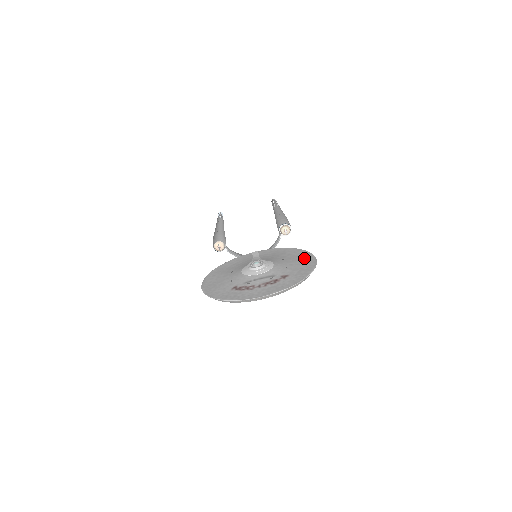
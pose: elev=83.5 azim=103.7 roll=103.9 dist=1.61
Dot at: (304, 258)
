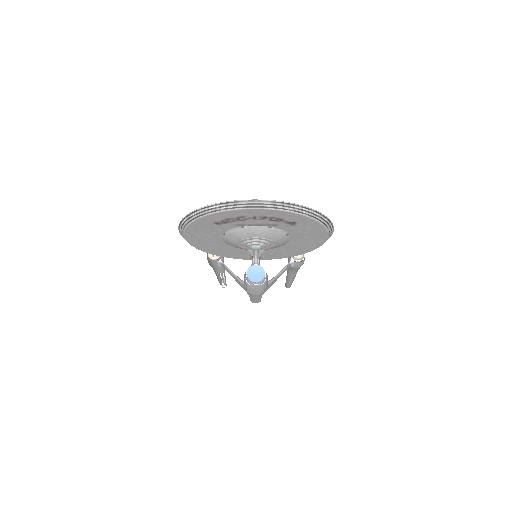
Dot at: occluded
